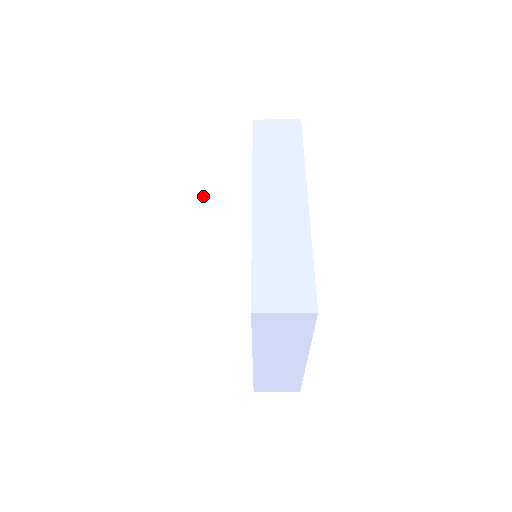
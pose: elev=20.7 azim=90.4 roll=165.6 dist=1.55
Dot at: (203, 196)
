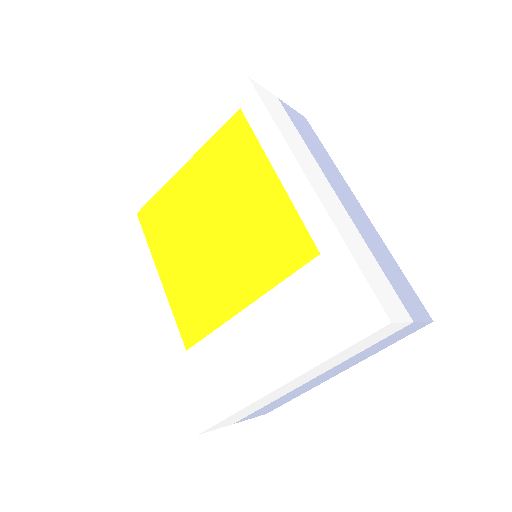
Dot at: (306, 175)
